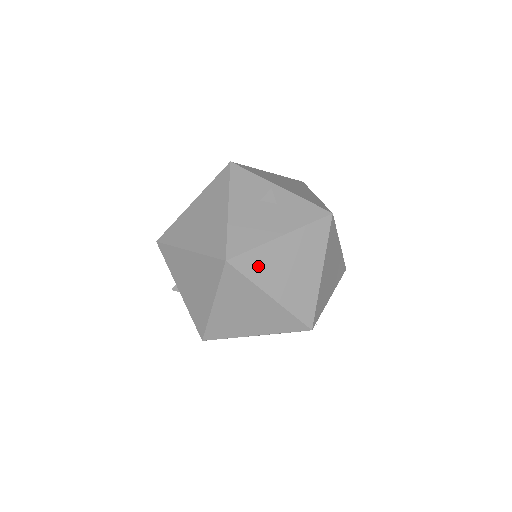
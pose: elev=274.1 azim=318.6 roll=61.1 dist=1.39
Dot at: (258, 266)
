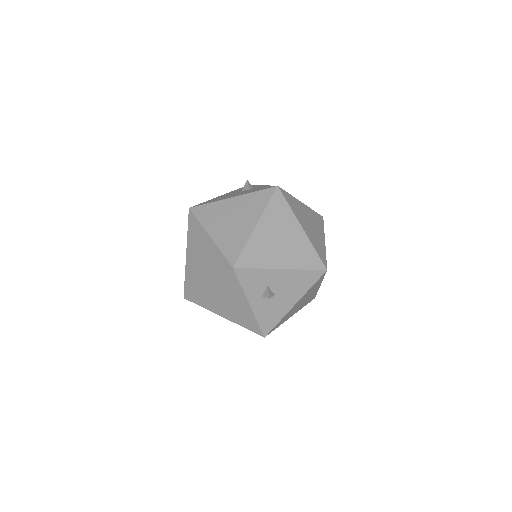
Dot at: (208, 214)
